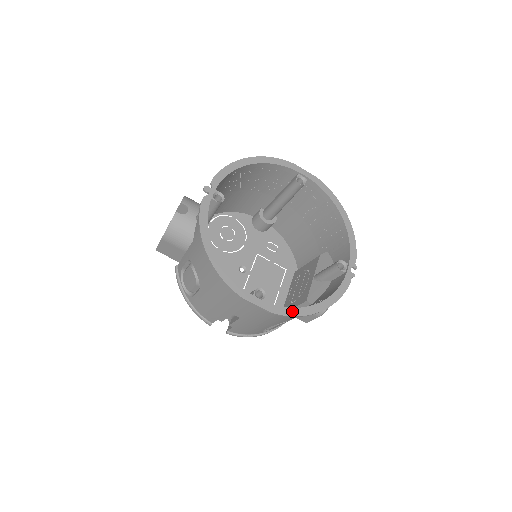
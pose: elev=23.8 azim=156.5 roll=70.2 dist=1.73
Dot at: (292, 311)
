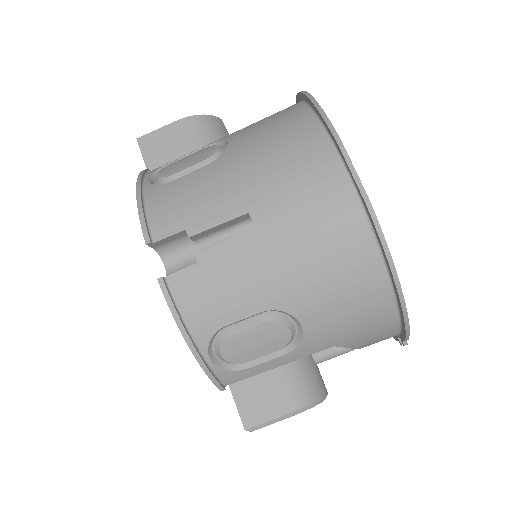
Dot at: (383, 240)
